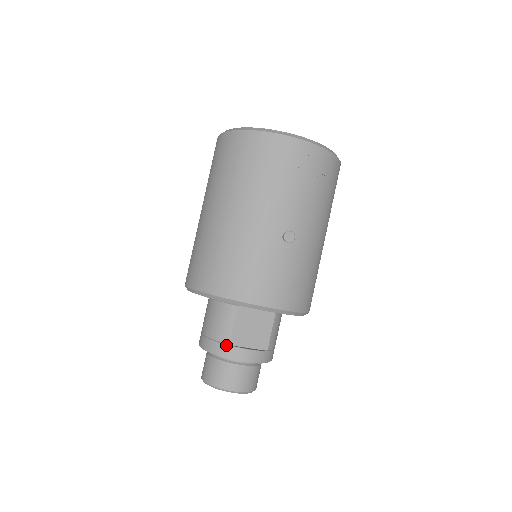
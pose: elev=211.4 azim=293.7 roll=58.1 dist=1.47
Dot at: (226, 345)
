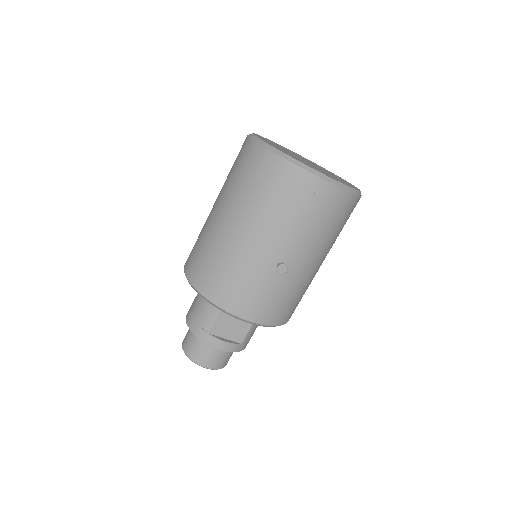
Dot at: (206, 333)
